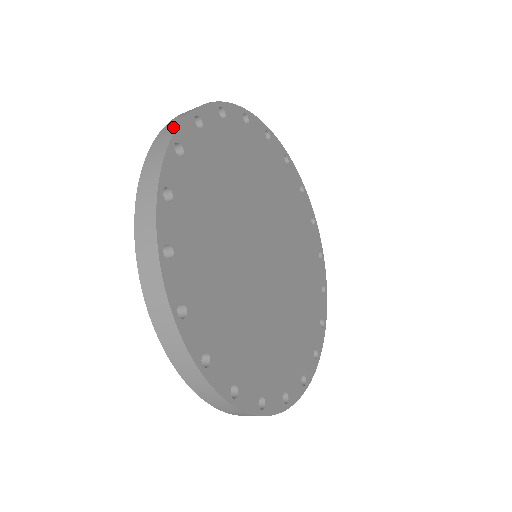
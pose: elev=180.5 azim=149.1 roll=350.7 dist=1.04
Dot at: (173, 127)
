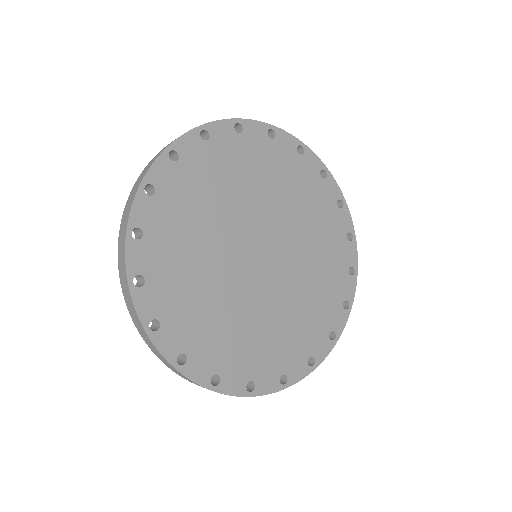
Dot at: (147, 169)
